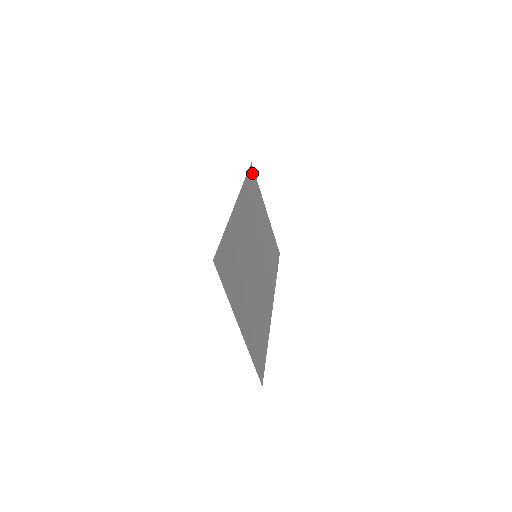
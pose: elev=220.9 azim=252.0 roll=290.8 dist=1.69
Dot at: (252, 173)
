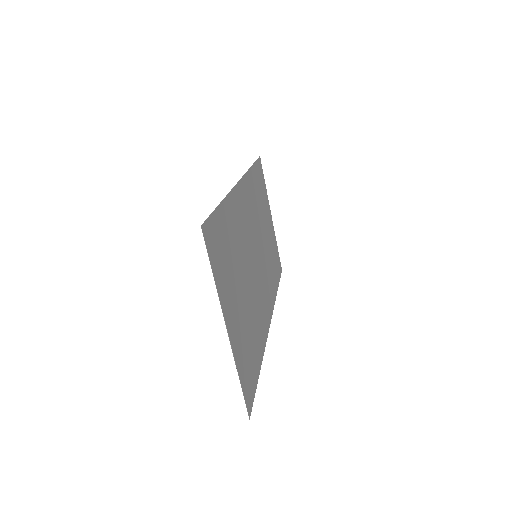
Dot at: (260, 167)
